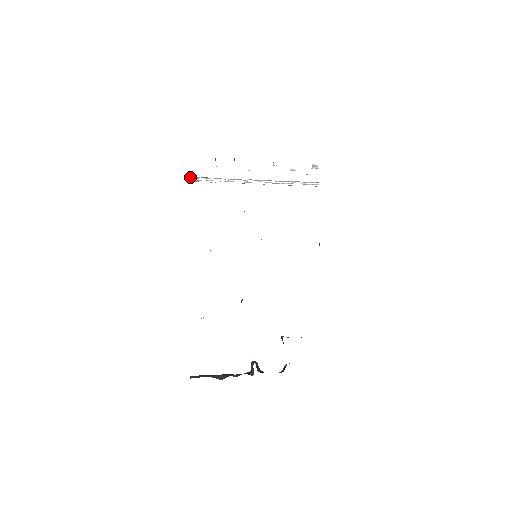
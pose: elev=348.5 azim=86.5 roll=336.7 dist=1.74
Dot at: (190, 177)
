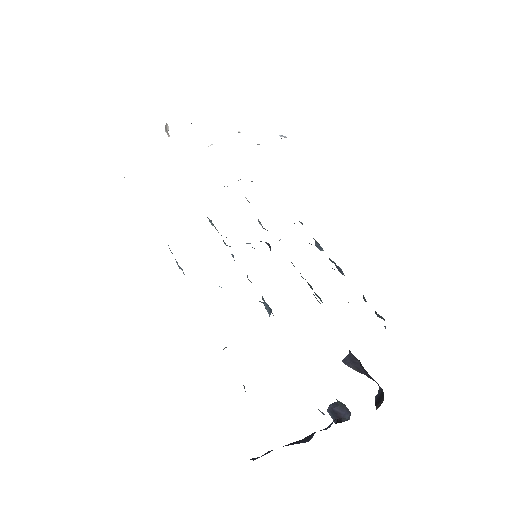
Dot at: occluded
